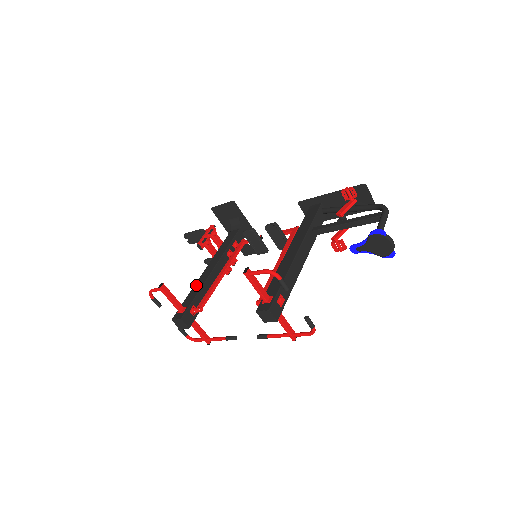
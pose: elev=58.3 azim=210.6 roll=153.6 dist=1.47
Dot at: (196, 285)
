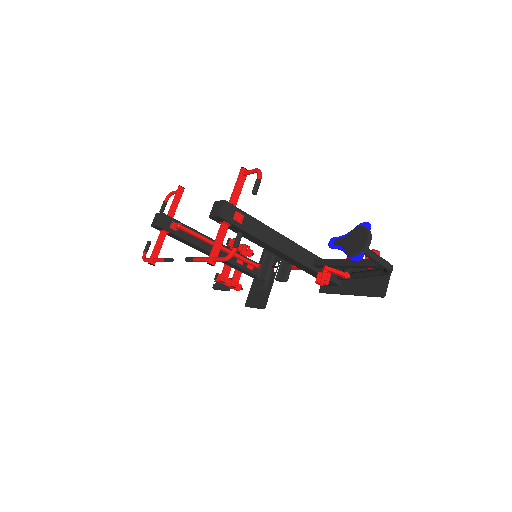
Dot at: occluded
